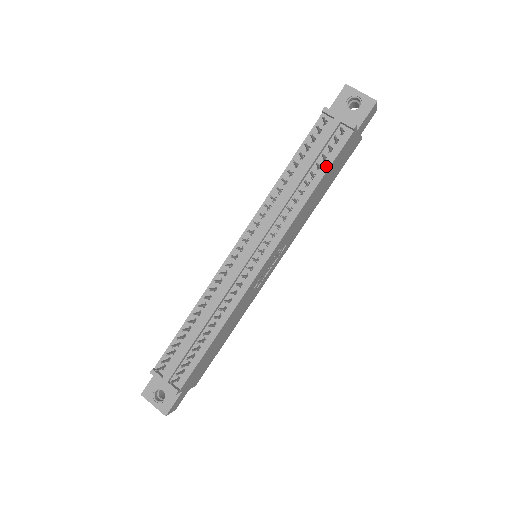
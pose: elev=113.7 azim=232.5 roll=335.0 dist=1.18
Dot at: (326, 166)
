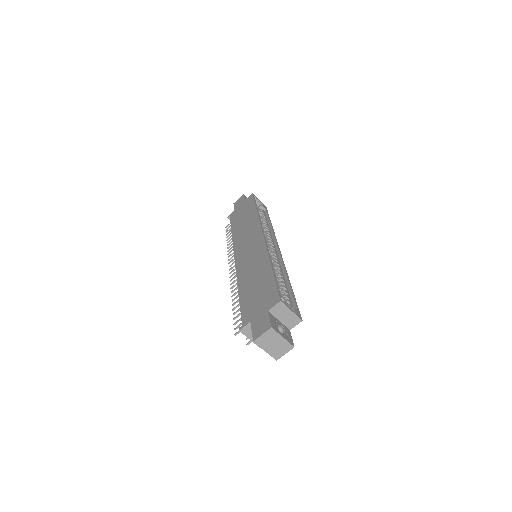
Dot at: occluded
